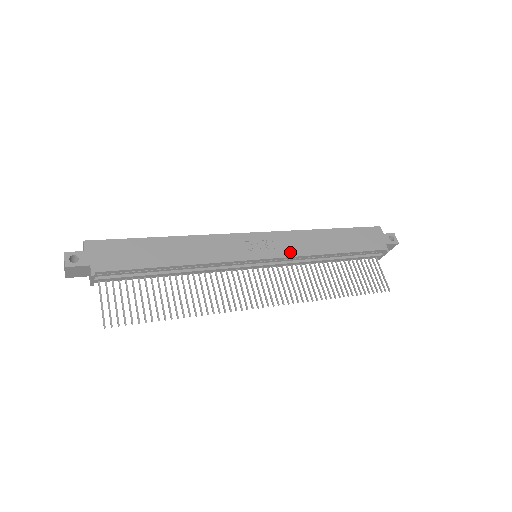
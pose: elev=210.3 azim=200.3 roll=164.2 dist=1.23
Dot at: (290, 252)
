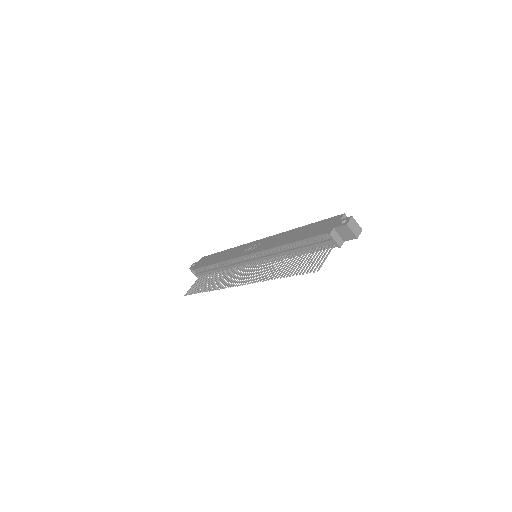
Dot at: (263, 248)
